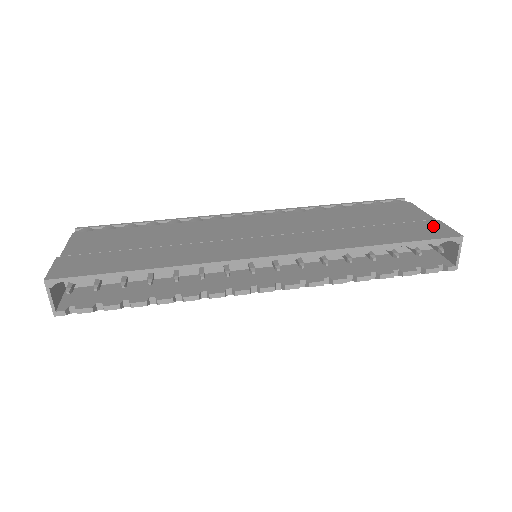
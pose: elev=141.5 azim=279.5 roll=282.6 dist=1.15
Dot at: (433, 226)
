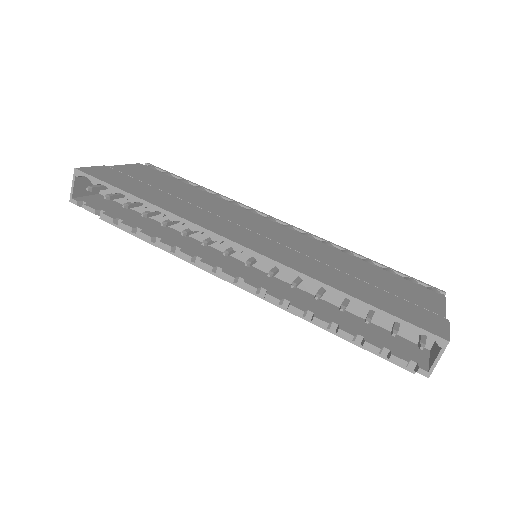
Dot at: (432, 319)
